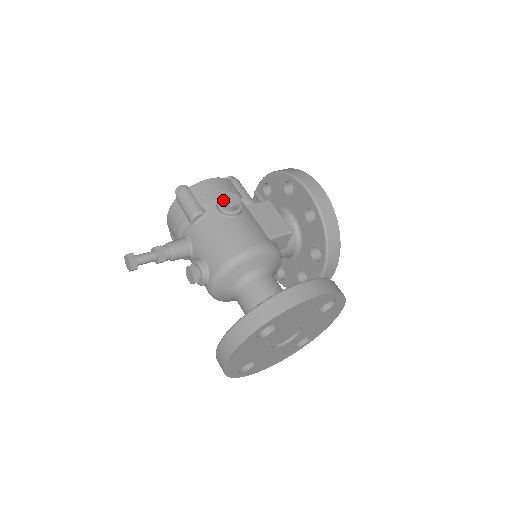
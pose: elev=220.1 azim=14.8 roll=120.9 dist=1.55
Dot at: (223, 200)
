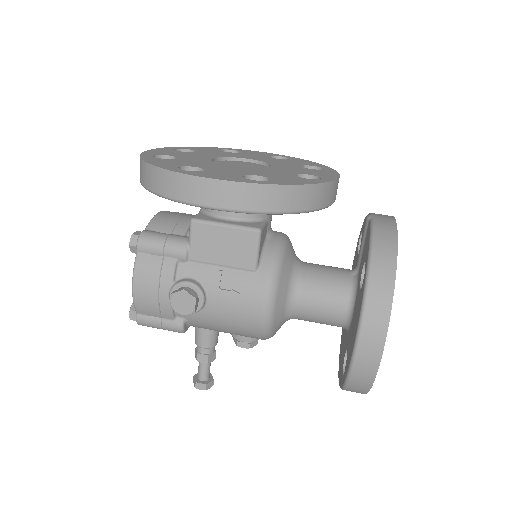
Dot at: occluded
